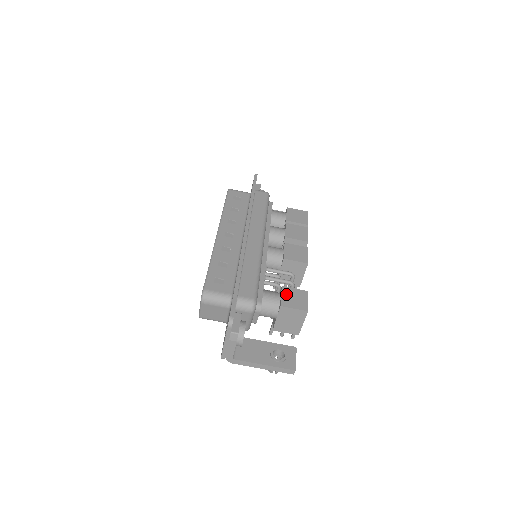
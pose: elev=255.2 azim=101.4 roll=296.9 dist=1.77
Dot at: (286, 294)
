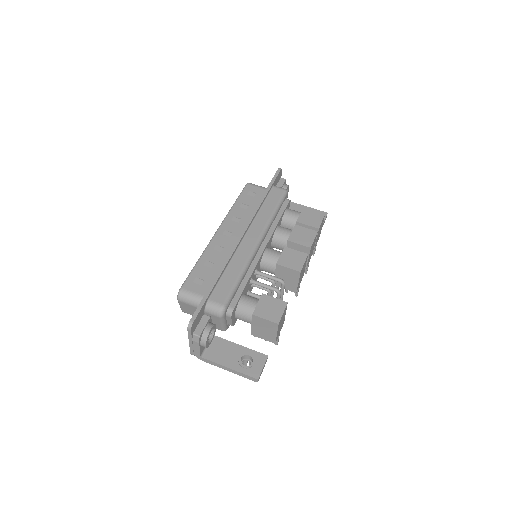
Dot at: (263, 303)
